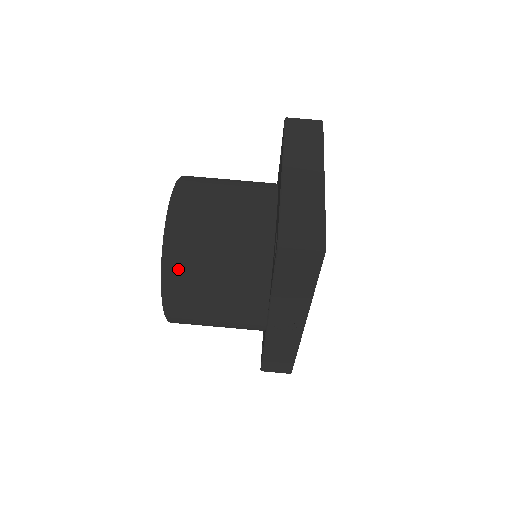
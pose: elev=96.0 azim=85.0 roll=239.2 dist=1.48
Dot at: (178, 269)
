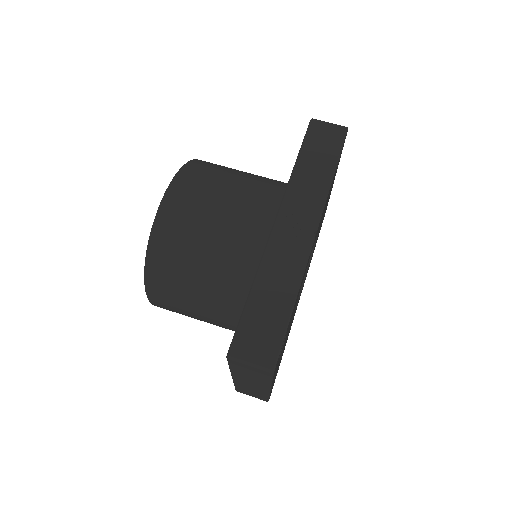
Dot at: (204, 164)
